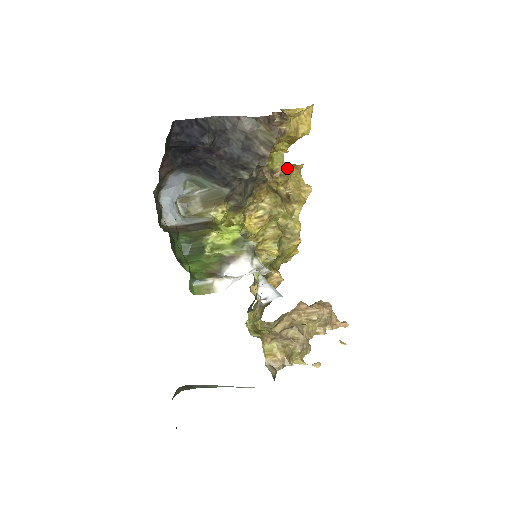
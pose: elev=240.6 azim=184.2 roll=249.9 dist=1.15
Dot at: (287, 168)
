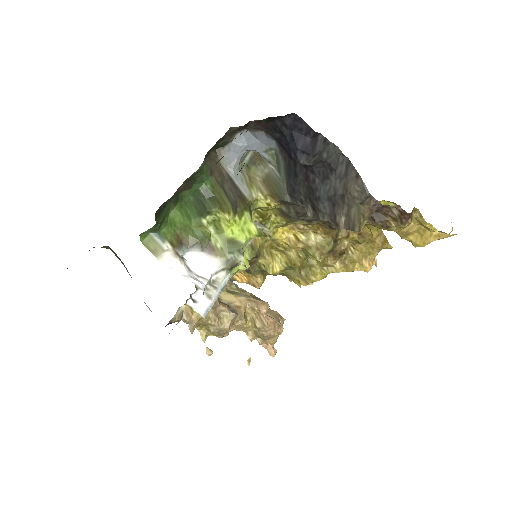
Dot at: (376, 234)
